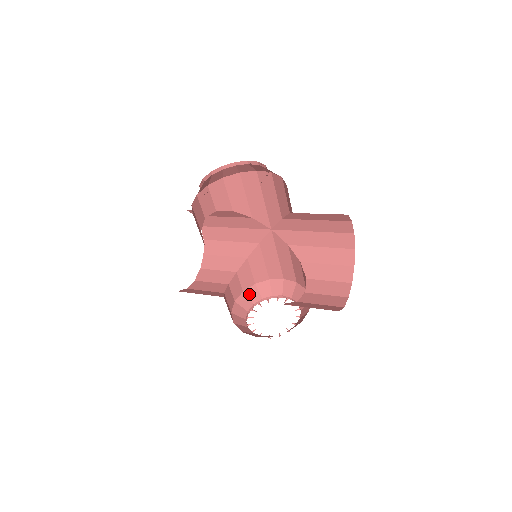
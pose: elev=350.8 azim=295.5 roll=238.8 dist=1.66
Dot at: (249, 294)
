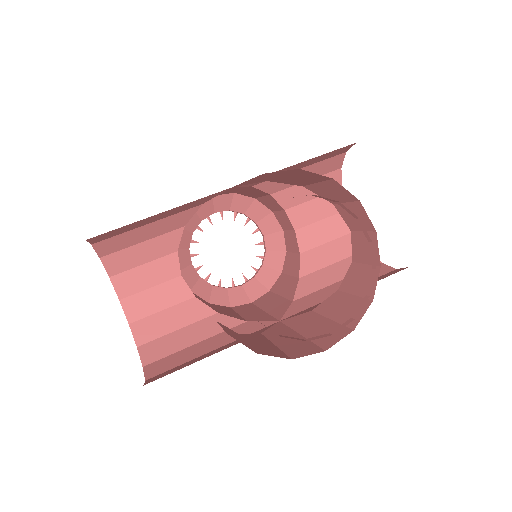
Dot at: (180, 244)
